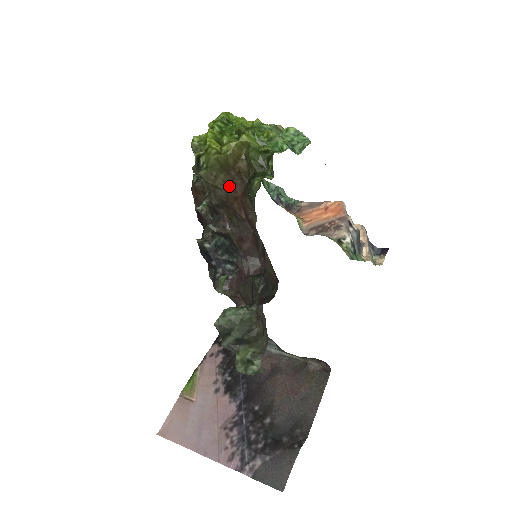
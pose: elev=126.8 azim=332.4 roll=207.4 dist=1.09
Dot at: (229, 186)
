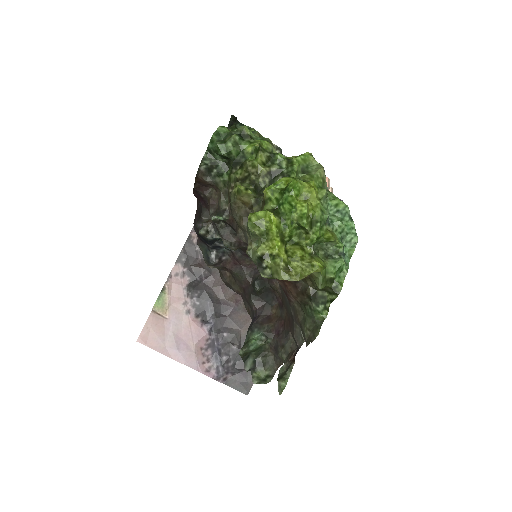
Dot at: occluded
